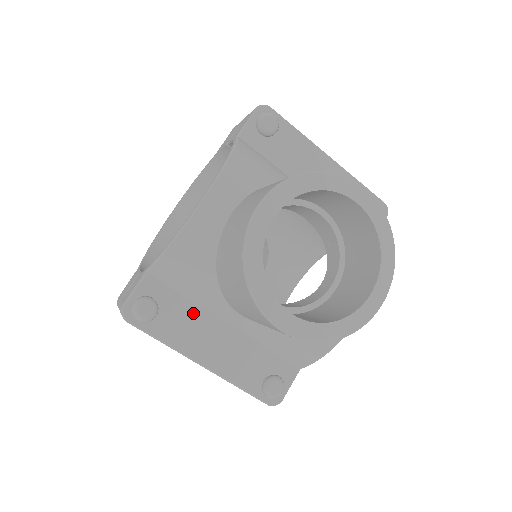
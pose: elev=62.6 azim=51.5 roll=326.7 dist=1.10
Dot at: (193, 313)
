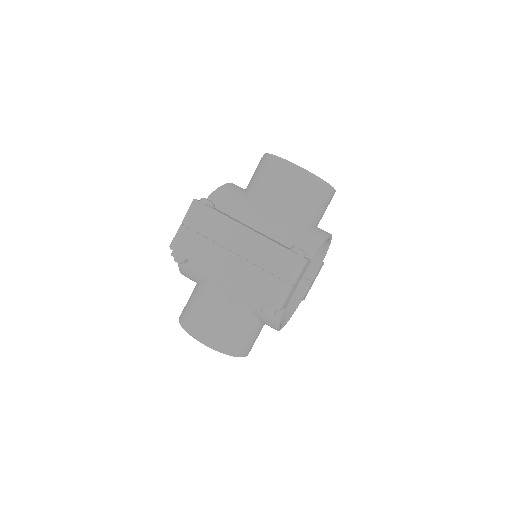
Dot at: occluded
